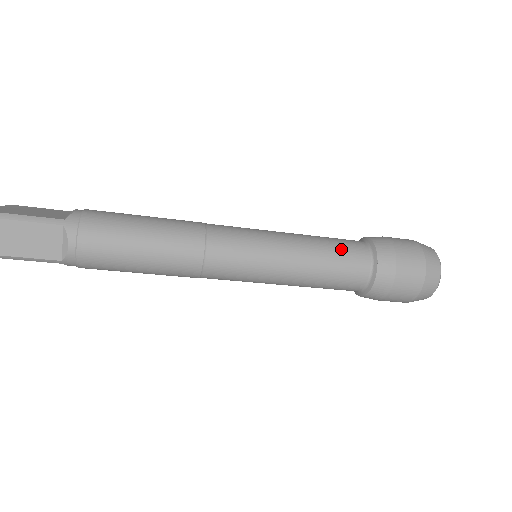
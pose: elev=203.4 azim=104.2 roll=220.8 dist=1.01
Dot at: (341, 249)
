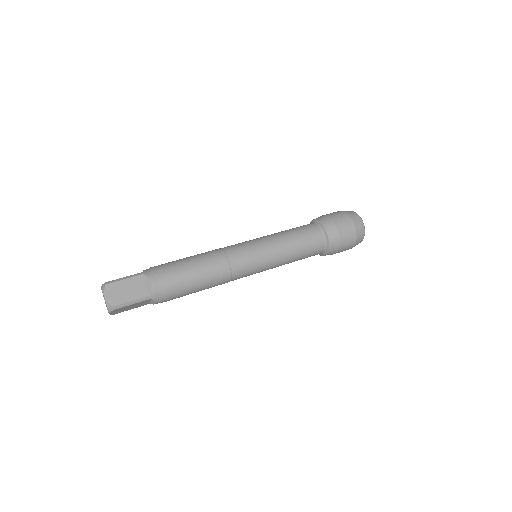
Dot at: (308, 248)
